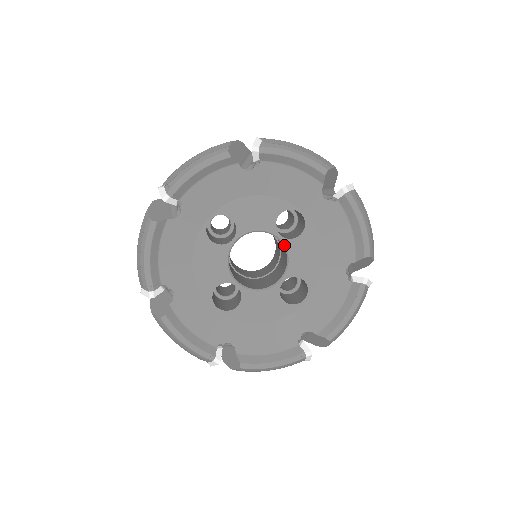
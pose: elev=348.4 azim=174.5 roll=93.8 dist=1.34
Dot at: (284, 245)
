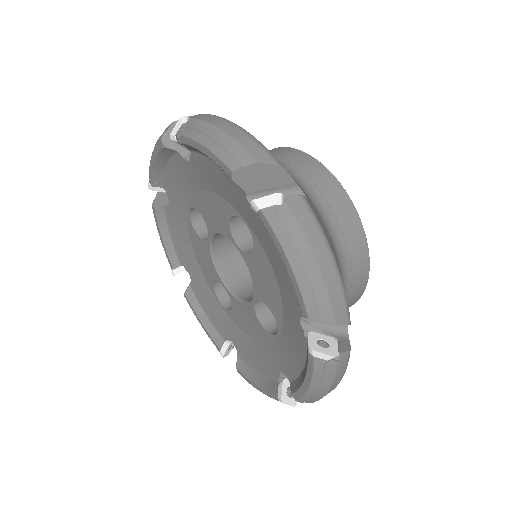
Dot at: (244, 259)
